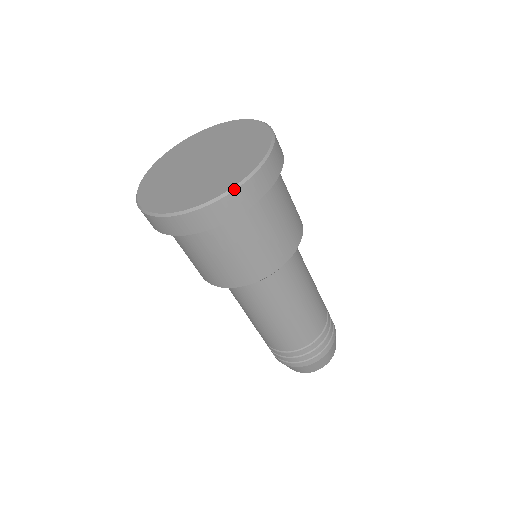
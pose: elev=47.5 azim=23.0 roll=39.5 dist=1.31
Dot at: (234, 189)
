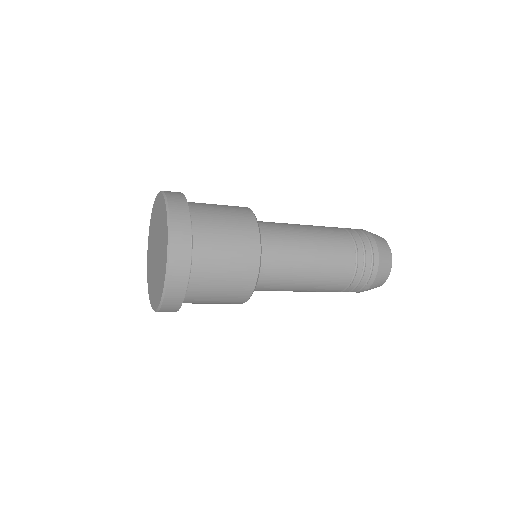
Dot at: (162, 299)
